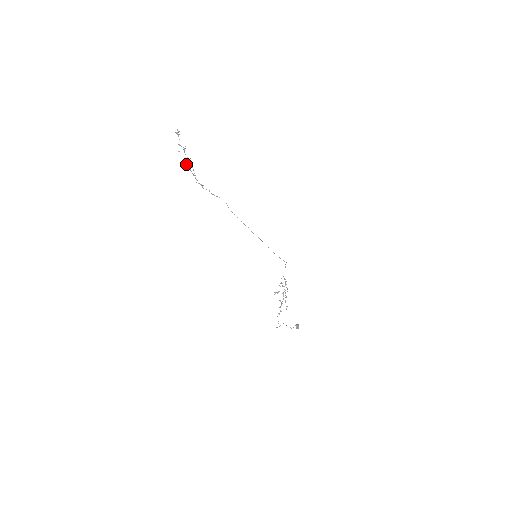
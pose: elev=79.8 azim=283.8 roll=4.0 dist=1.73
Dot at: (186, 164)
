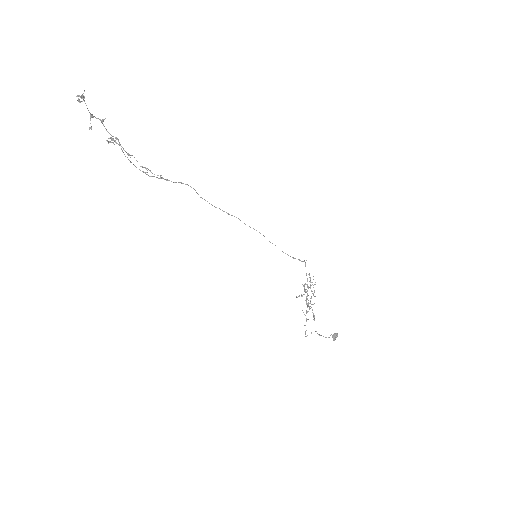
Dot at: occluded
